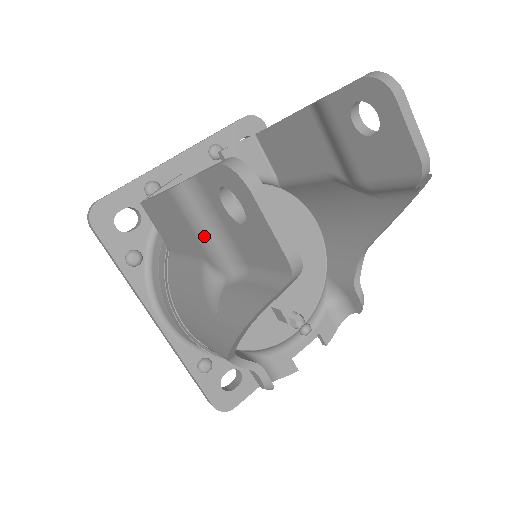
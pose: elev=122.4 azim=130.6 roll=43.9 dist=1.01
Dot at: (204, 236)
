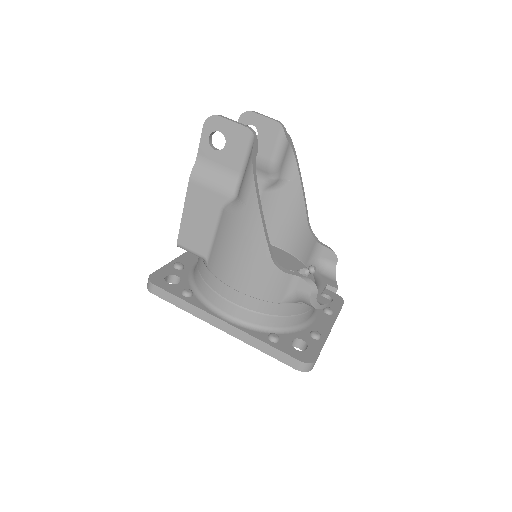
Dot at: (215, 183)
